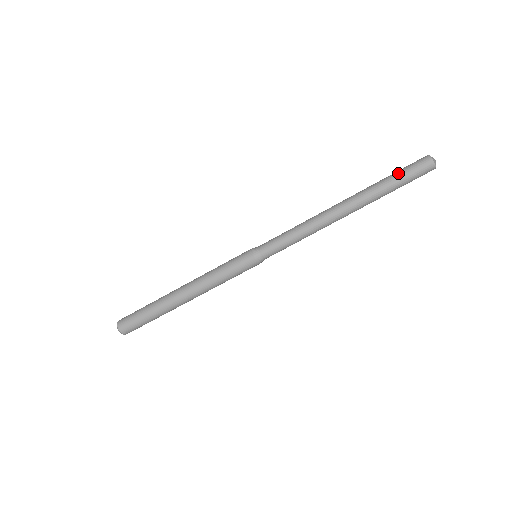
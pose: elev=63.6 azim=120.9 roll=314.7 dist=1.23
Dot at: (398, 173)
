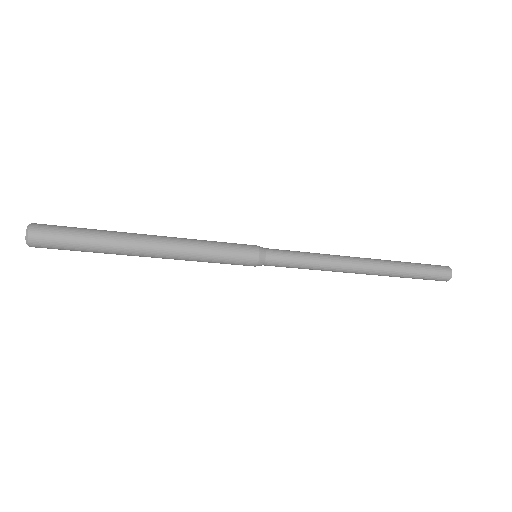
Dot at: (423, 268)
